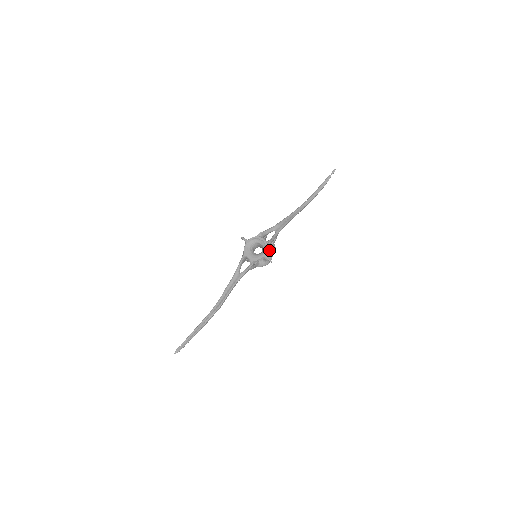
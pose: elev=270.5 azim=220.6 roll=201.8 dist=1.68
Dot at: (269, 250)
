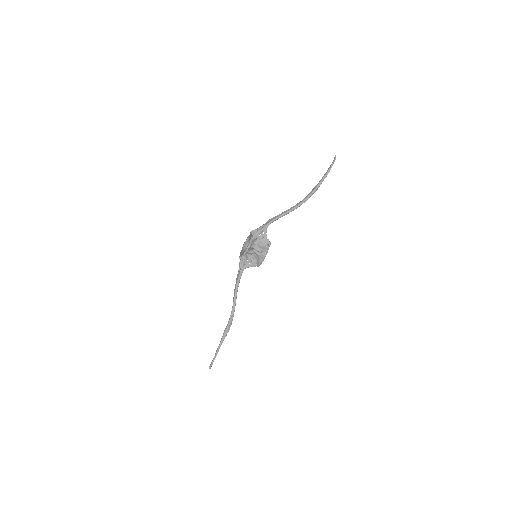
Dot at: (263, 246)
